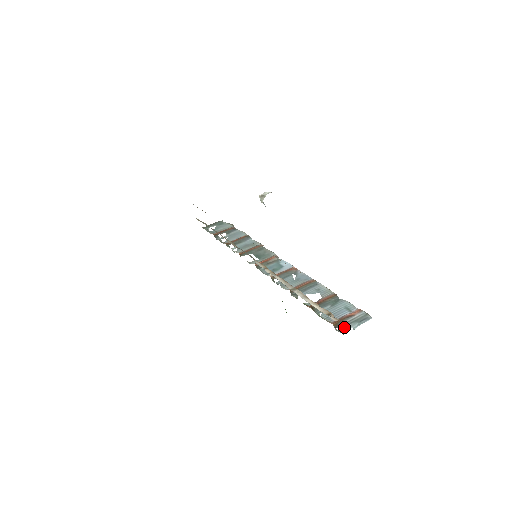
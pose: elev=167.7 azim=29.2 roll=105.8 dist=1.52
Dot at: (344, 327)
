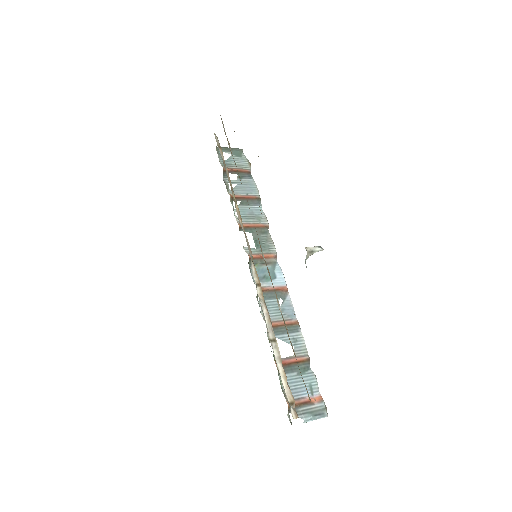
Dot at: occluded
